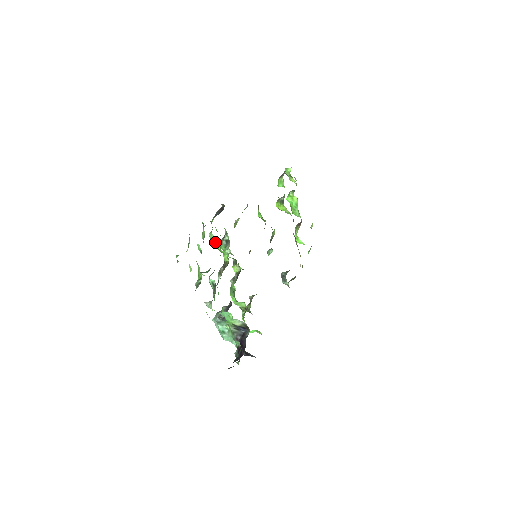
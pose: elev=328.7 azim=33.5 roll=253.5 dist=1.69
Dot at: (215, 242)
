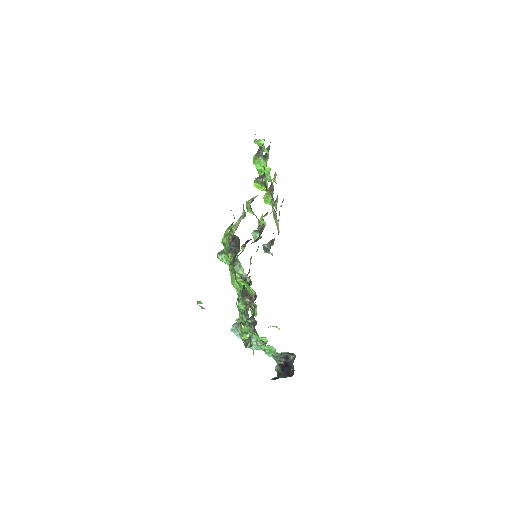
Dot at: (238, 280)
